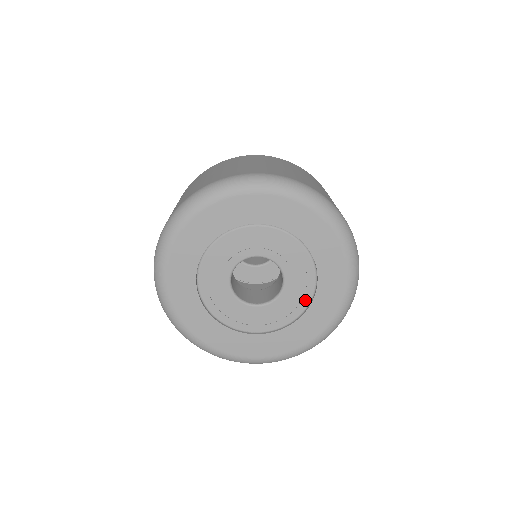
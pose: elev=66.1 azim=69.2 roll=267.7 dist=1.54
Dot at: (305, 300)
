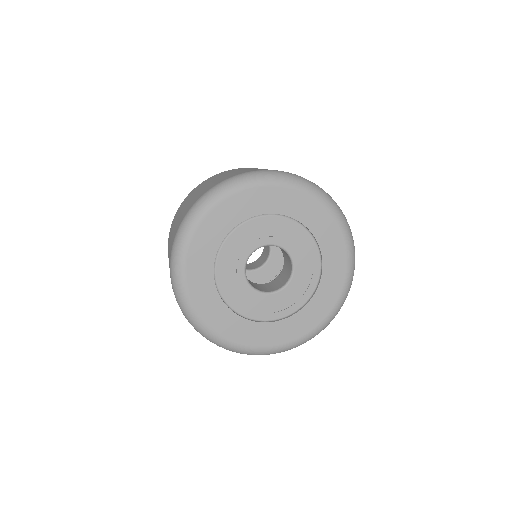
Dot at: (304, 298)
